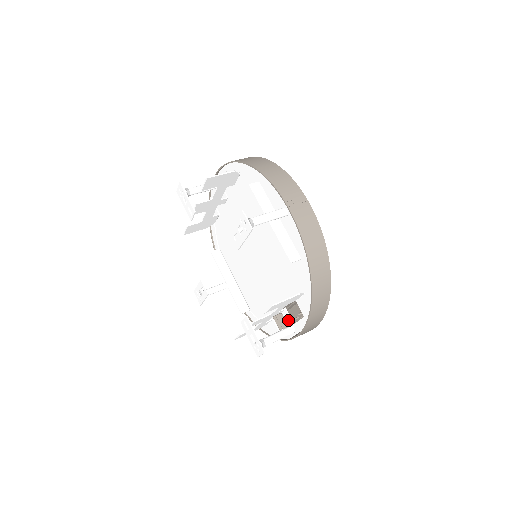
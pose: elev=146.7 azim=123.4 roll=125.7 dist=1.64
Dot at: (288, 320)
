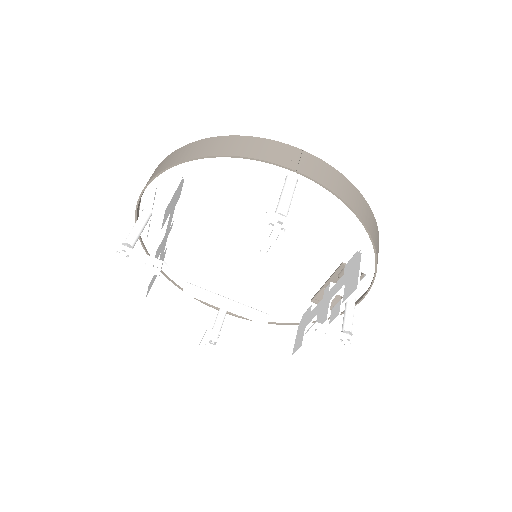
Dot at: (340, 291)
